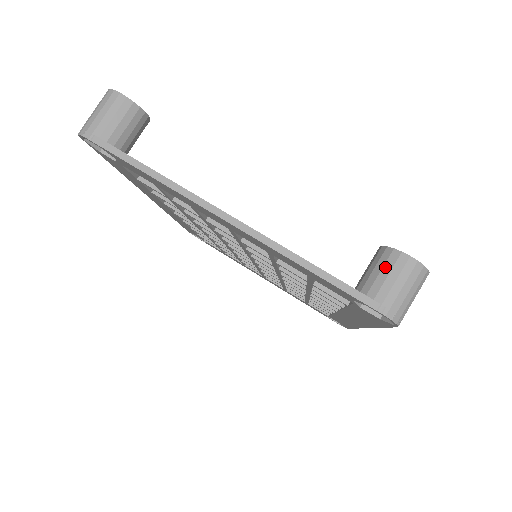
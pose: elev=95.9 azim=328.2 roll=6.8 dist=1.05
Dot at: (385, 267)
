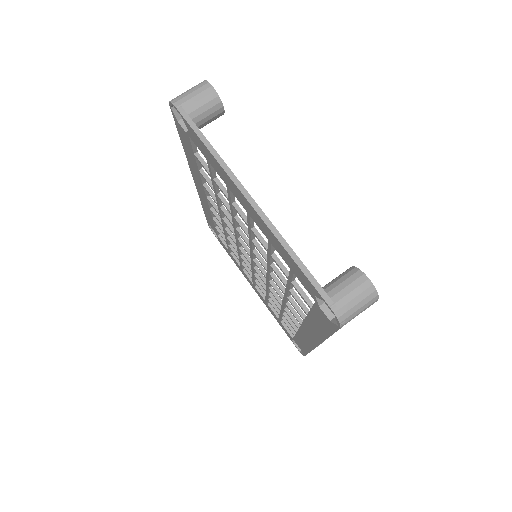
Dot at: (348, 279)
